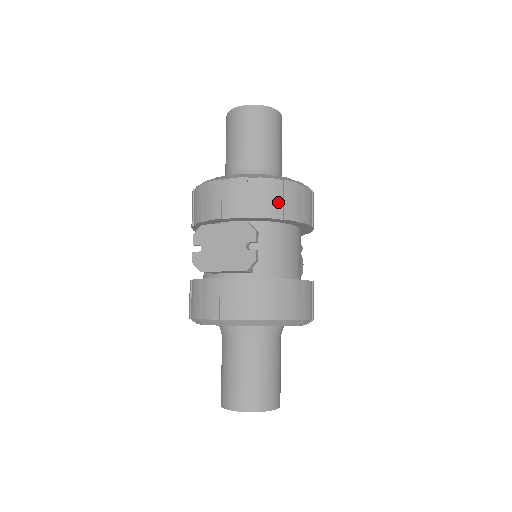
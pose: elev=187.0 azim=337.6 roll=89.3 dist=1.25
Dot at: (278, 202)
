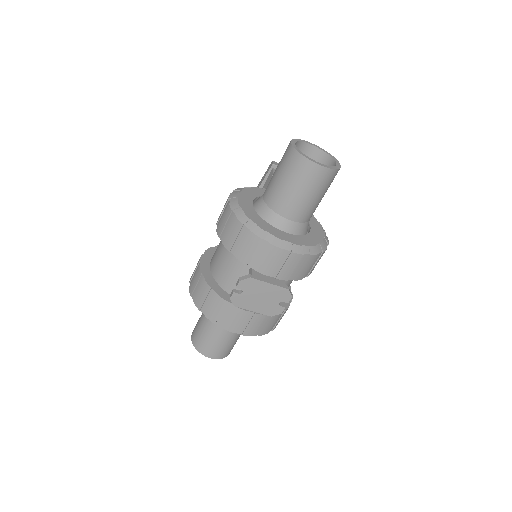
Dot at: (311, 267)
